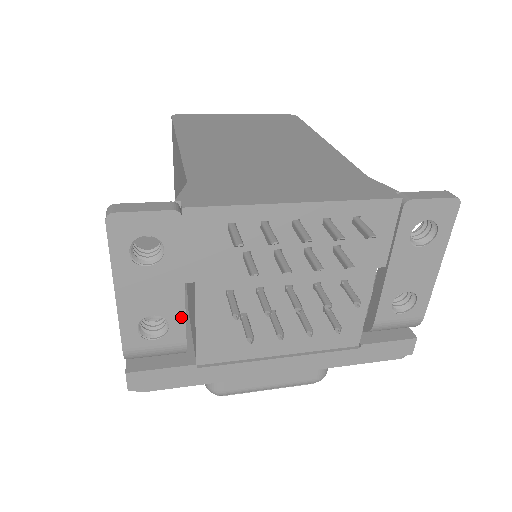
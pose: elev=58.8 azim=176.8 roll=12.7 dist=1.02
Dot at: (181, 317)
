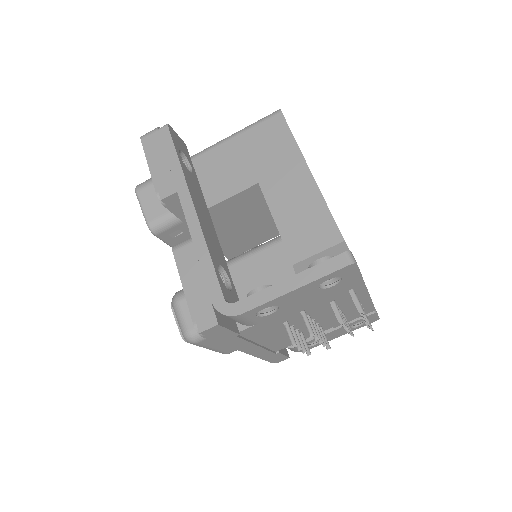
Dot at: (280, 313)
